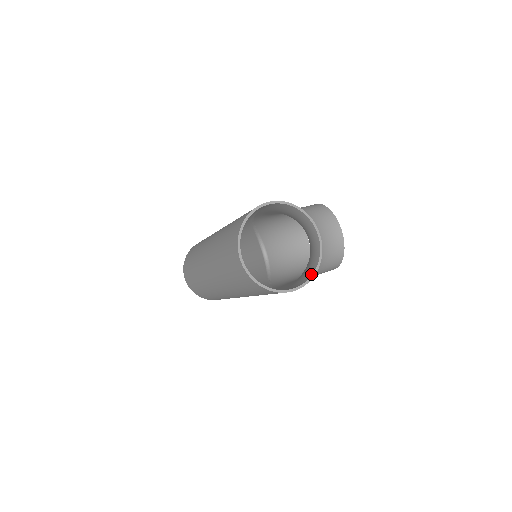
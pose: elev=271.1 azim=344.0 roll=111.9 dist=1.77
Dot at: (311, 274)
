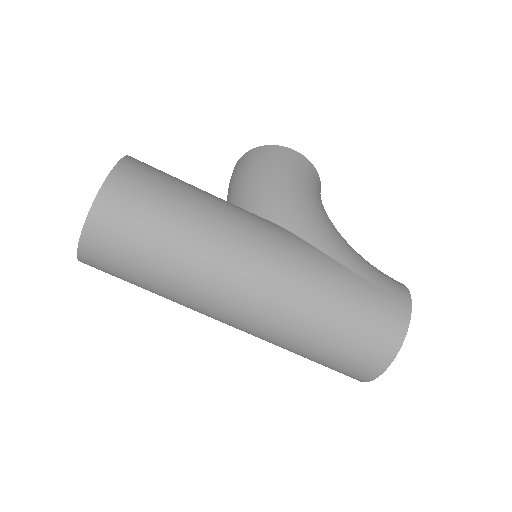
Dot at: occluded
